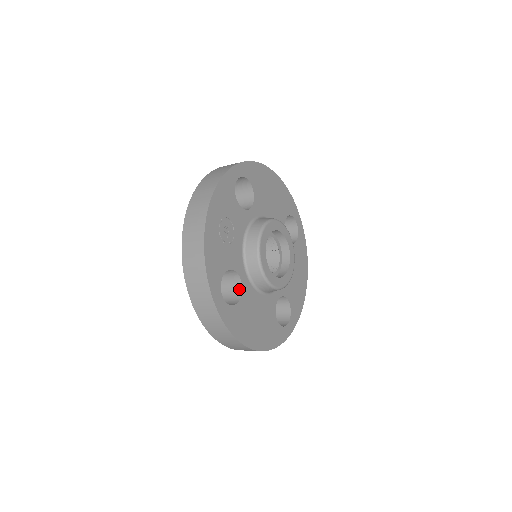
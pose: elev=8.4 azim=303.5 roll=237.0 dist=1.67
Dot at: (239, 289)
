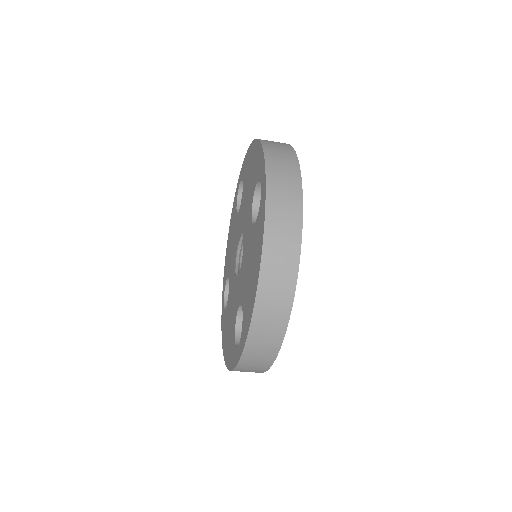
Dot at: occluded
